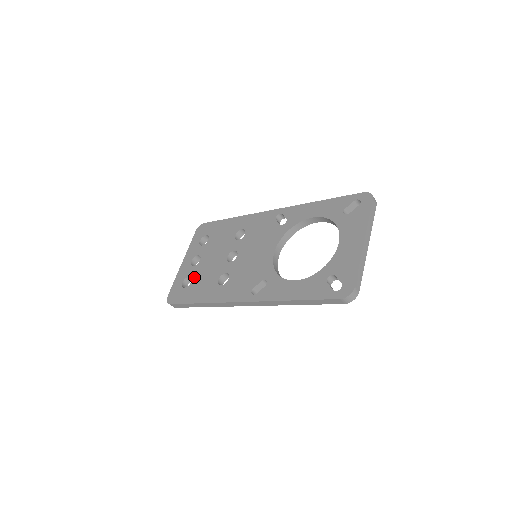
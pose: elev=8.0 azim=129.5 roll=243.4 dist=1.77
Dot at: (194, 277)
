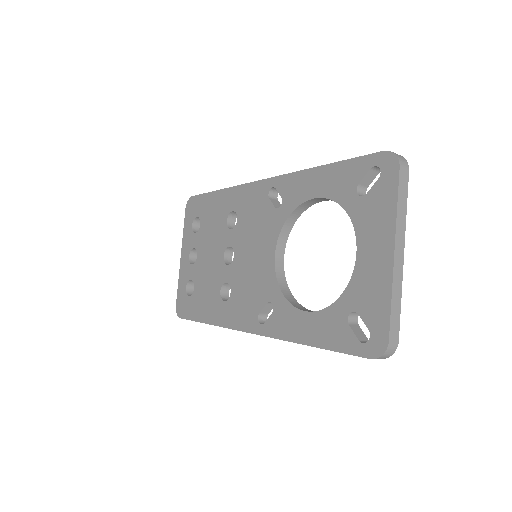
Dot at: (195, 282)
